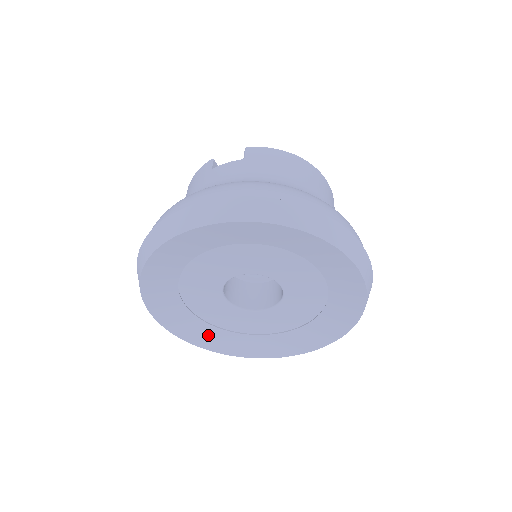
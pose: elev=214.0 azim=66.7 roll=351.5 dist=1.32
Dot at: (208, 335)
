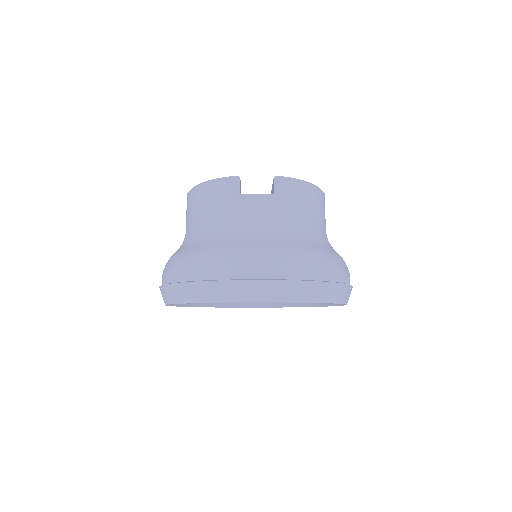
Dot at: occluded
